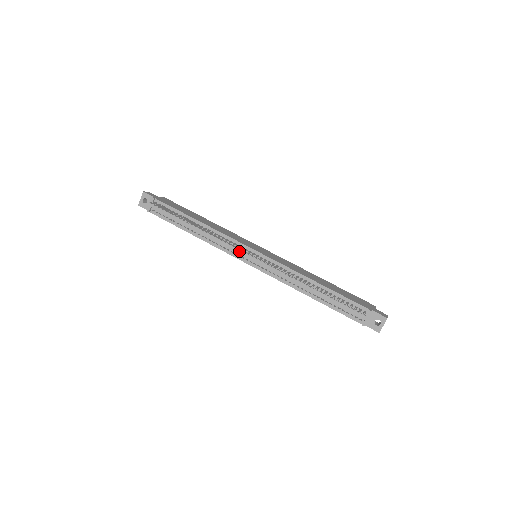
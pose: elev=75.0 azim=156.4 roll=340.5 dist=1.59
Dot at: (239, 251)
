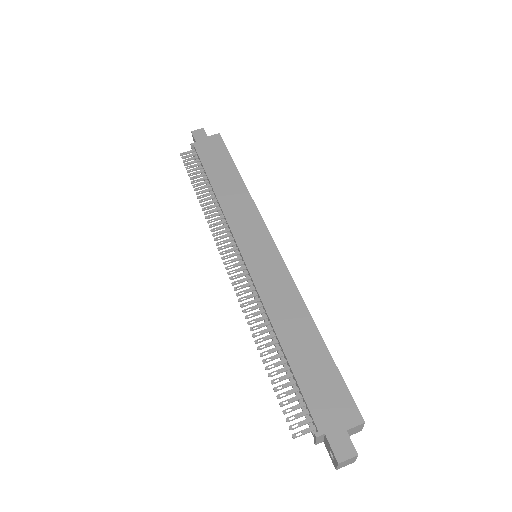
Dot at: (232, 246)
